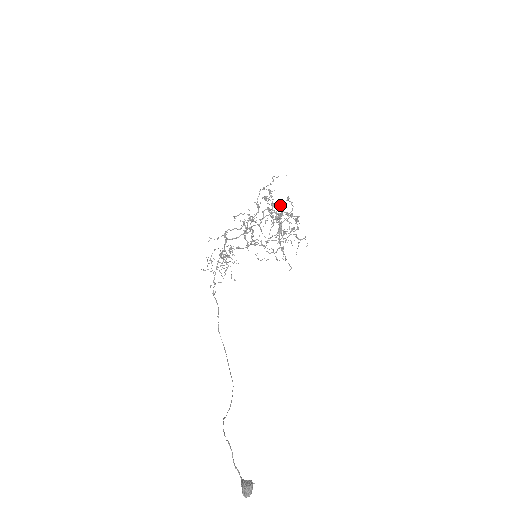
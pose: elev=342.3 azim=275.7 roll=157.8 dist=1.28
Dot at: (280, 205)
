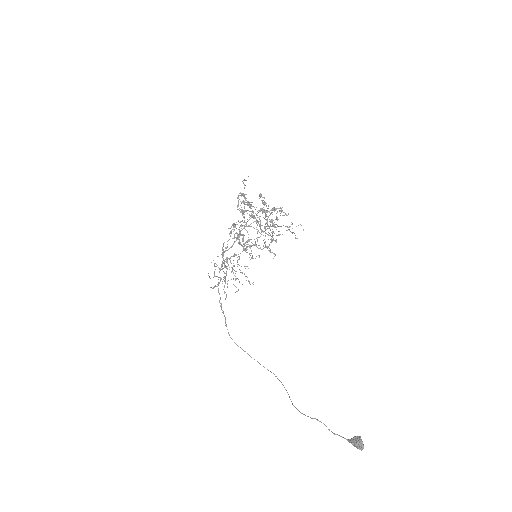
Dot at: (264, 204)
